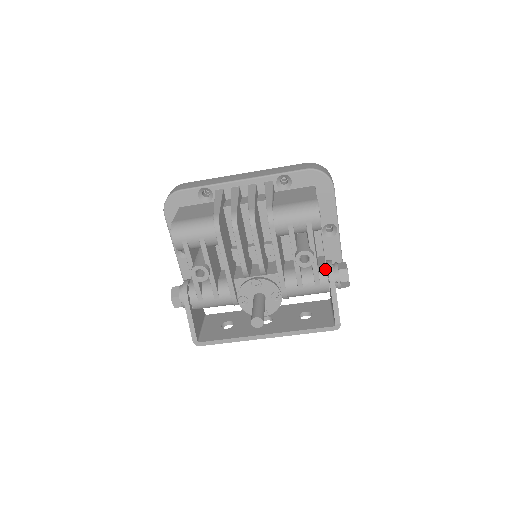
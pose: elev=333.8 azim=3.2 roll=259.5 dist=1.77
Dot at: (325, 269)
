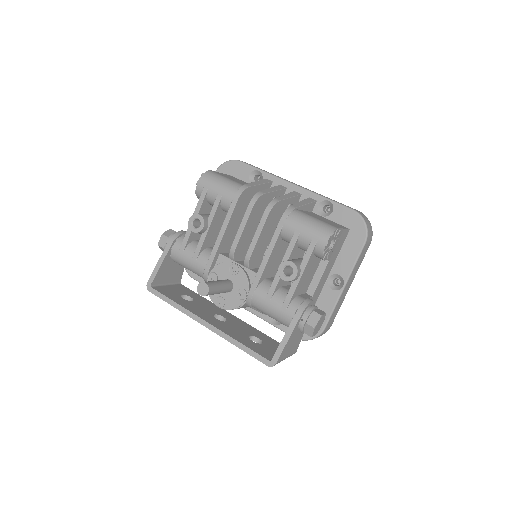
Dot at: (301, 301)
